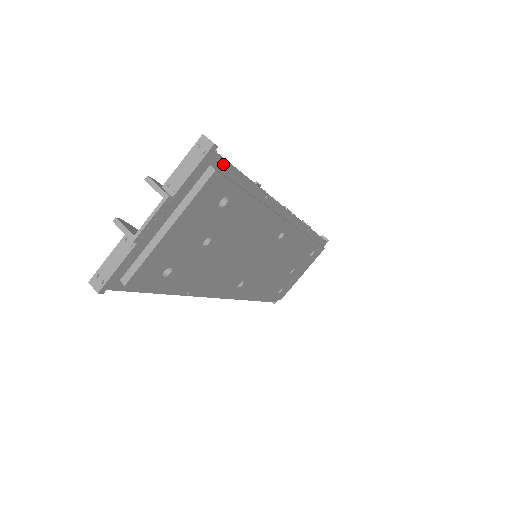
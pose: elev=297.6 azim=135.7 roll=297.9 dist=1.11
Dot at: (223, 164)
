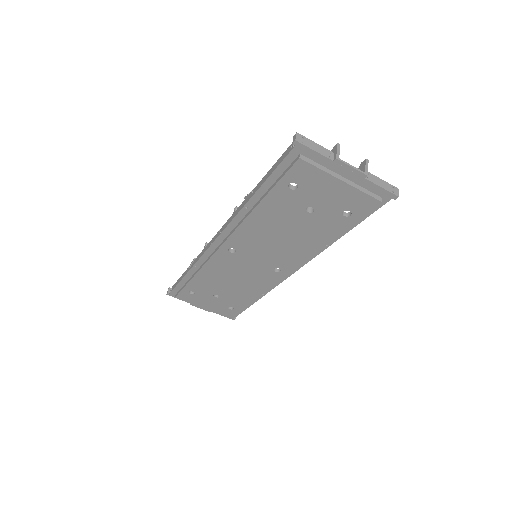
Dot at: (378, 206)
